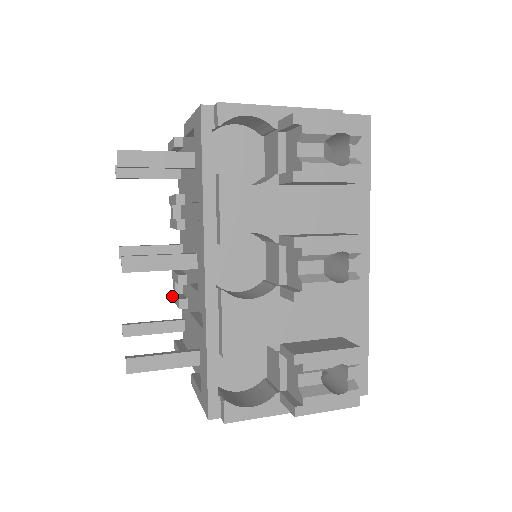
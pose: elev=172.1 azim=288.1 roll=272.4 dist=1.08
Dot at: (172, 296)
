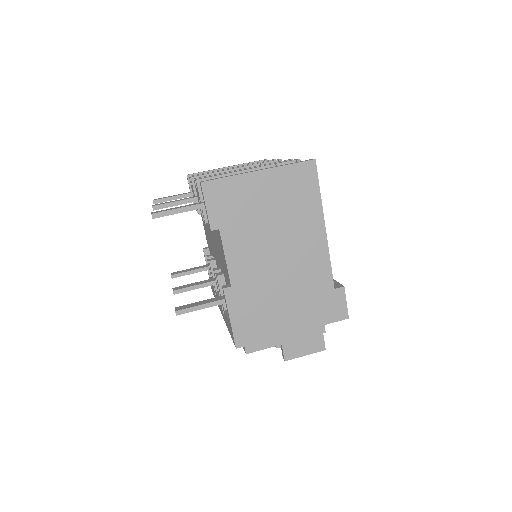
Dot at: (189, 176)
